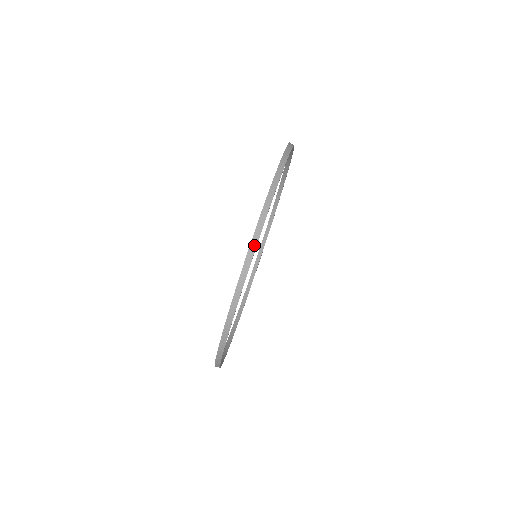
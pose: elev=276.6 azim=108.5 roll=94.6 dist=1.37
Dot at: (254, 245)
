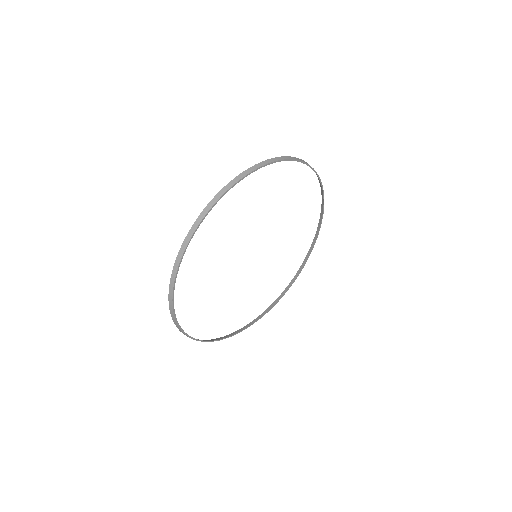
Dot at: (295, 159)
